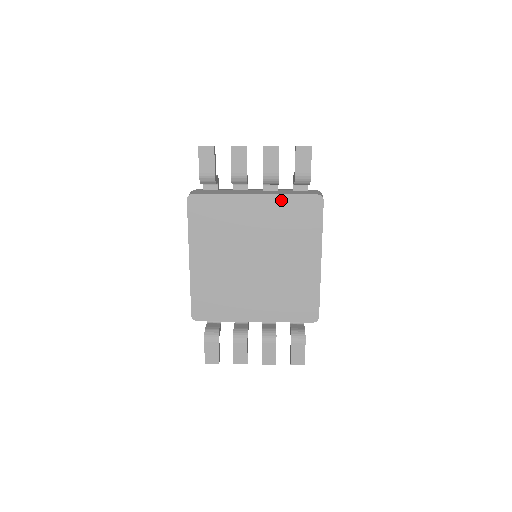
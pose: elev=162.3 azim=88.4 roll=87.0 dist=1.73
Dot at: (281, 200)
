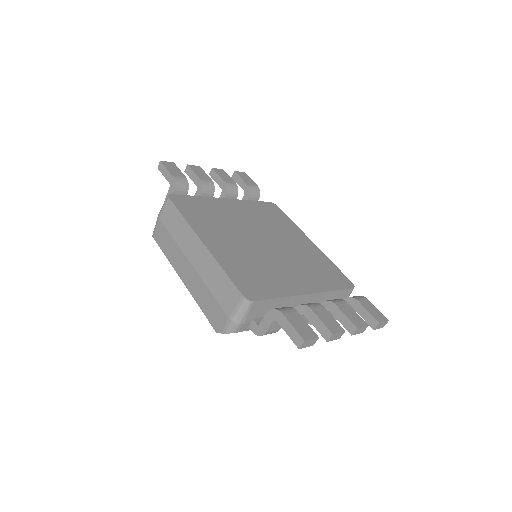
Dot at: (248, 203)
